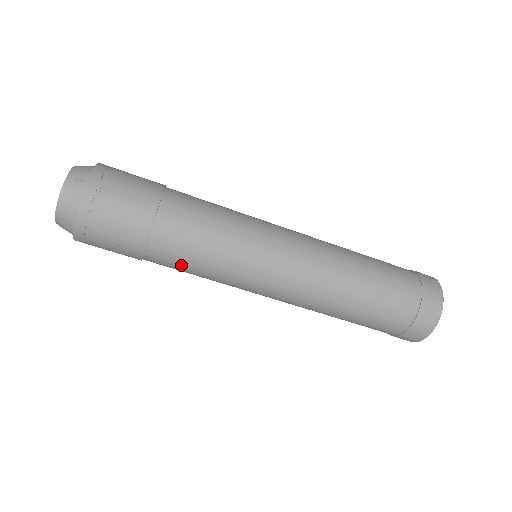
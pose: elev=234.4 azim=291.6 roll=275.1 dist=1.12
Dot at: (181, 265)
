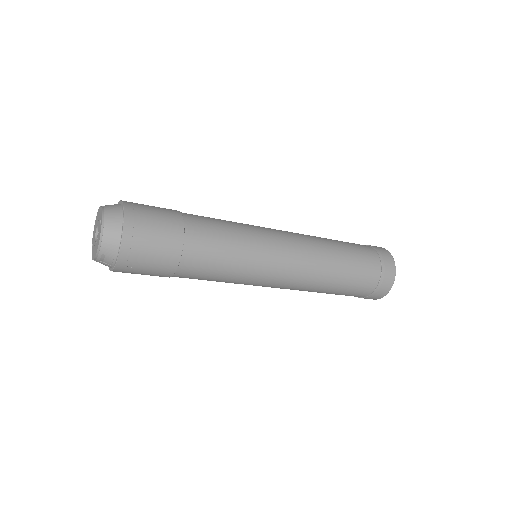
Dot at: occluded
